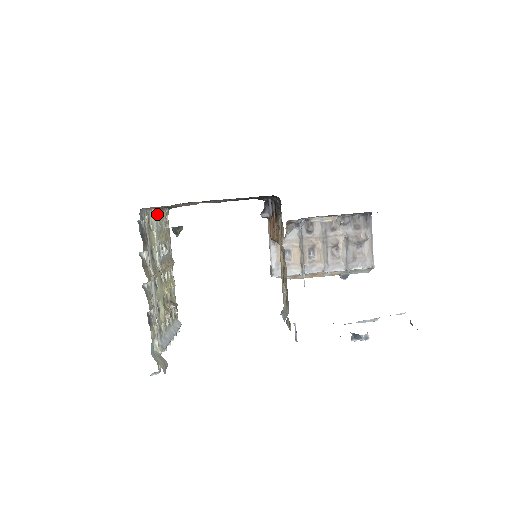
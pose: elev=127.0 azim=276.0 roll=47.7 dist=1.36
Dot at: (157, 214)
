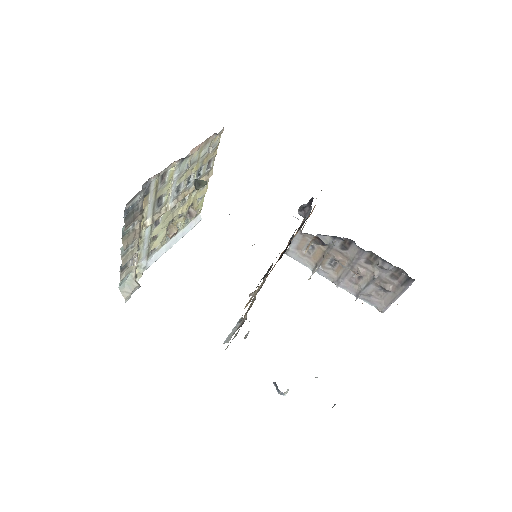
Dot at: (187, 156)
